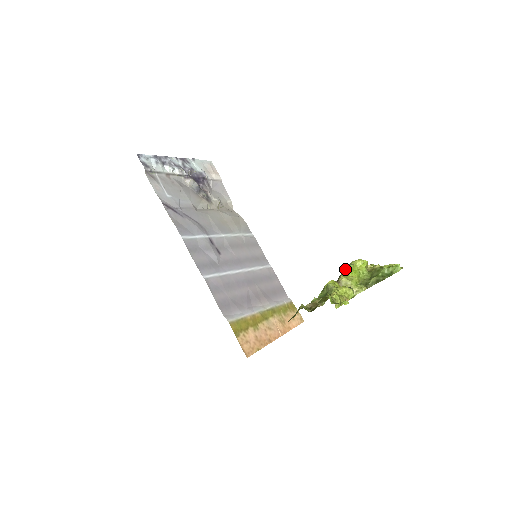
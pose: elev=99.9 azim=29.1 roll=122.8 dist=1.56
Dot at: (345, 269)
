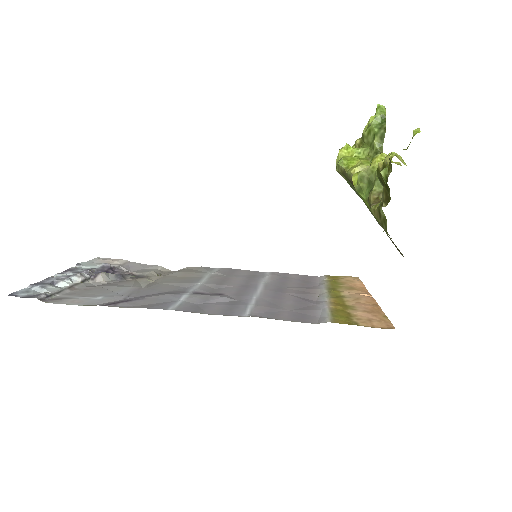
Dot at: (343, 167)
